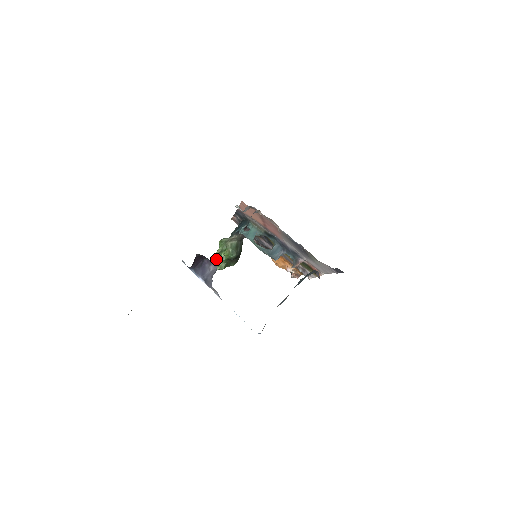
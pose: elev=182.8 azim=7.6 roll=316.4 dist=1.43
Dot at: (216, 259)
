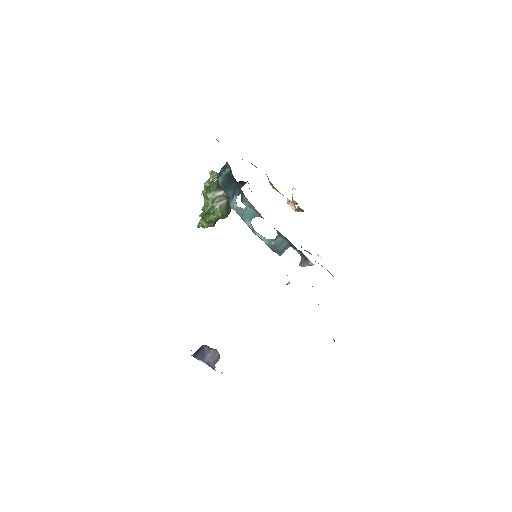
Dot at: (202, 217)
